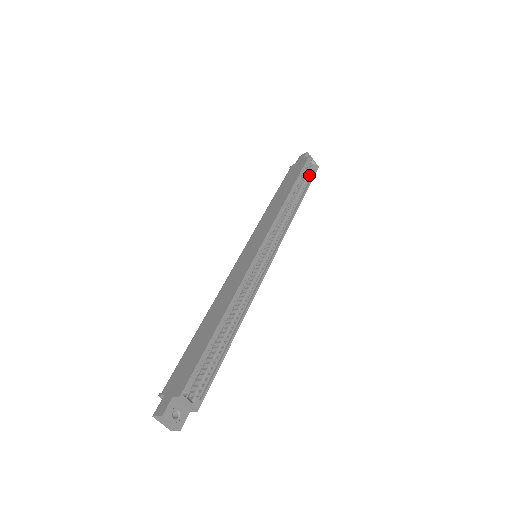
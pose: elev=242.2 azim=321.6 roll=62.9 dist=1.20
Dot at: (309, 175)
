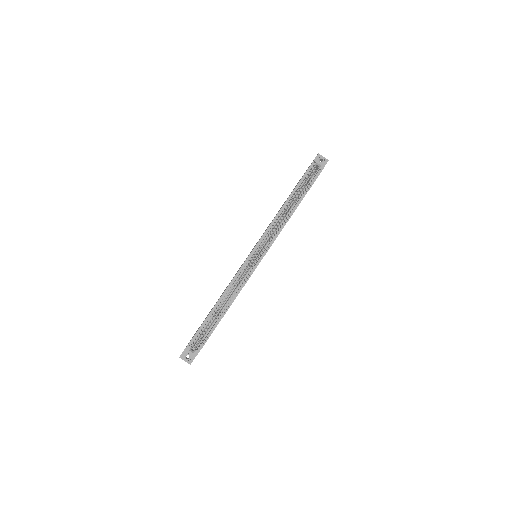
Dot at: (313, 178)
